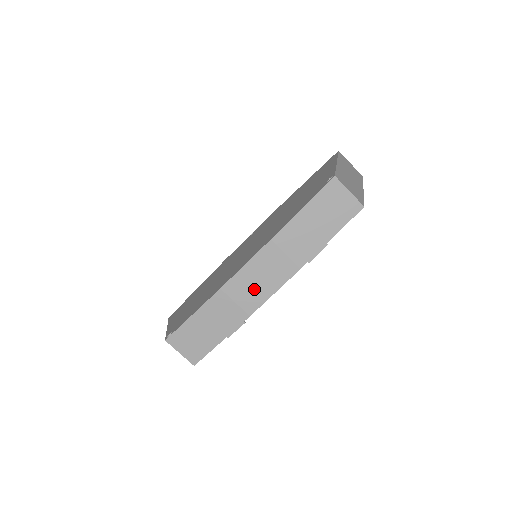
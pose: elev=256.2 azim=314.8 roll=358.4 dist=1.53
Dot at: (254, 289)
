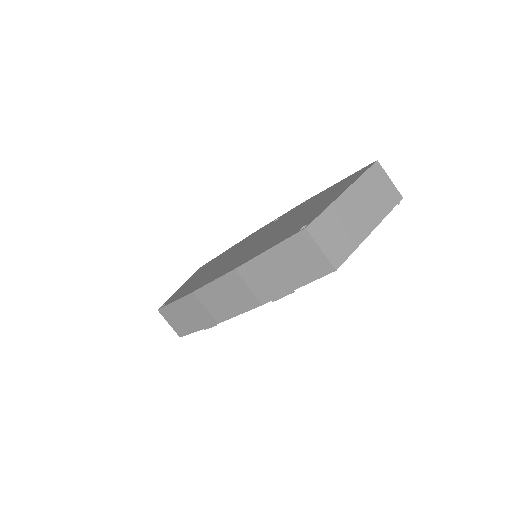
Dot at: (221, 304)
